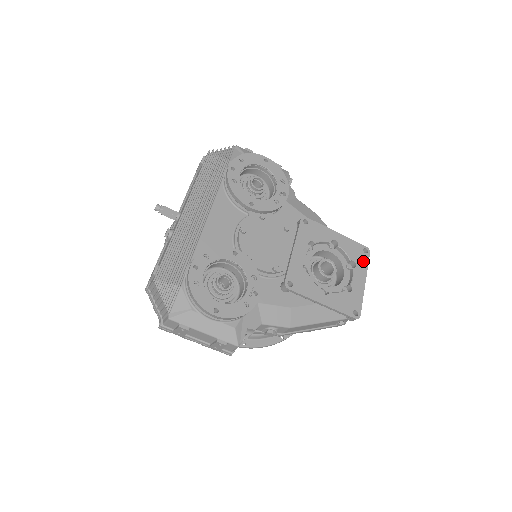
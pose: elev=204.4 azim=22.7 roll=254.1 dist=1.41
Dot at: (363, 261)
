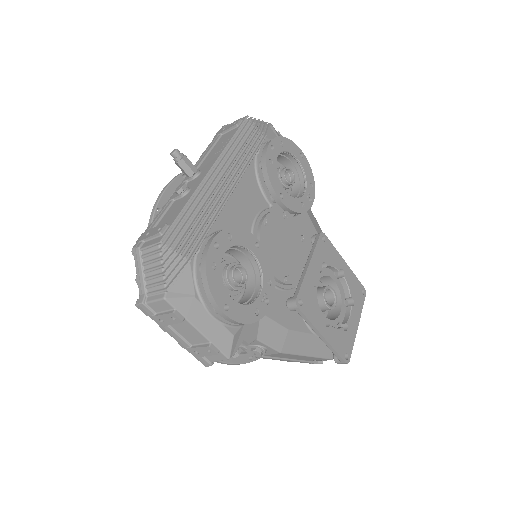
Dot at: (360, 302)
